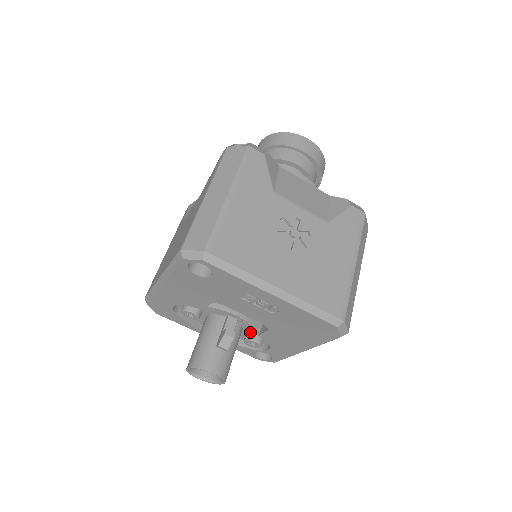
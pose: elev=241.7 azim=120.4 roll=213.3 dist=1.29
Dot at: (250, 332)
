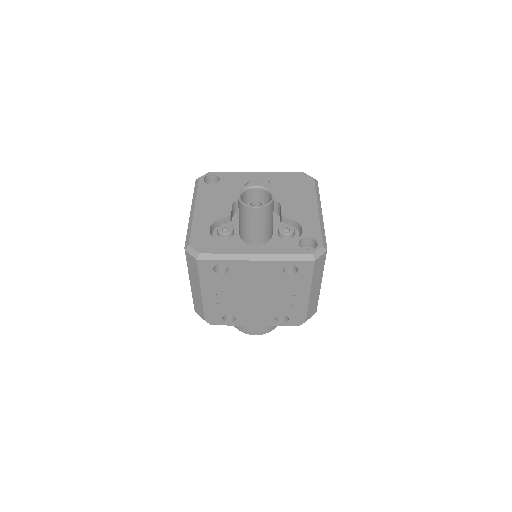
Dot at: occluded
